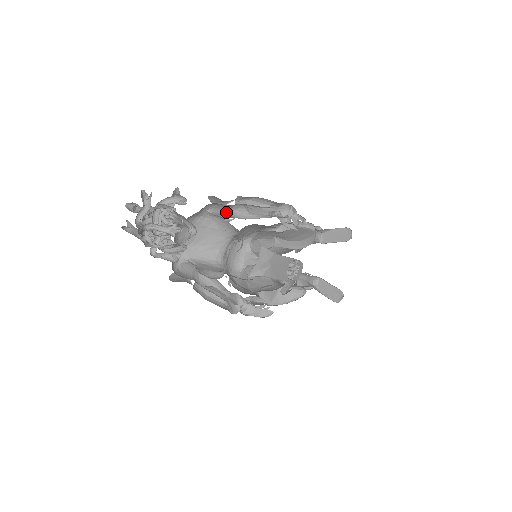
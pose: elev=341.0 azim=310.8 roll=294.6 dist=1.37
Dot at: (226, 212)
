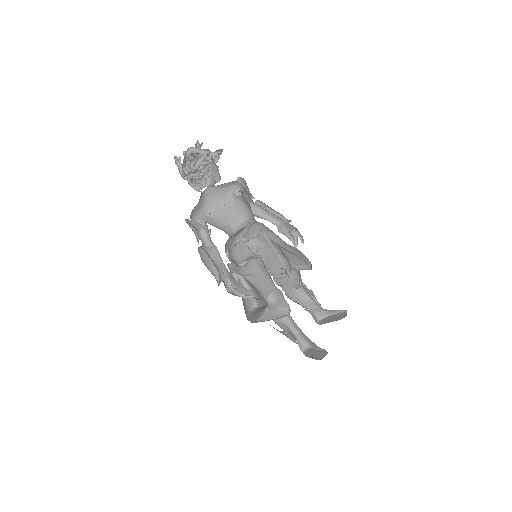
Dot at: occluded
